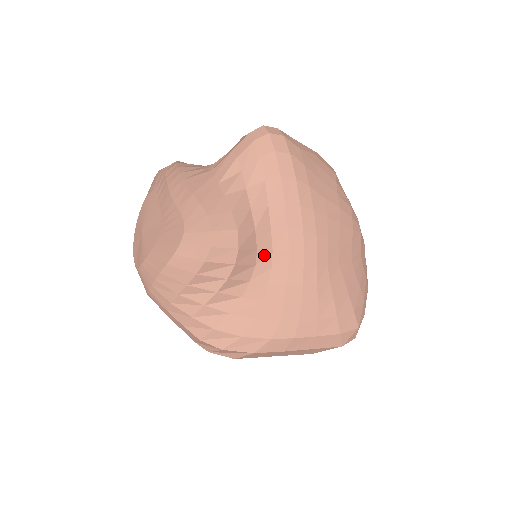
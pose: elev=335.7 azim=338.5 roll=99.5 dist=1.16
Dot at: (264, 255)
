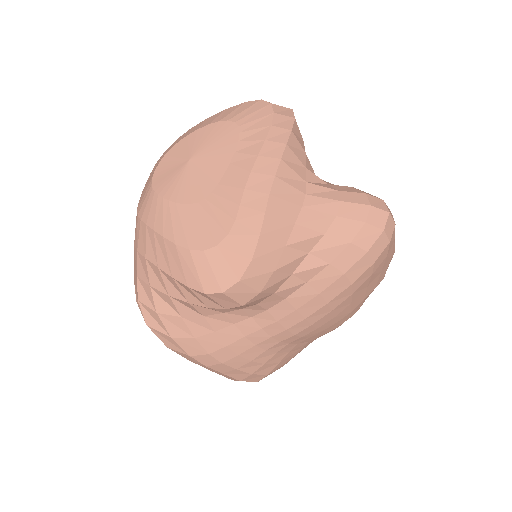
Dot at: (257, 308)
